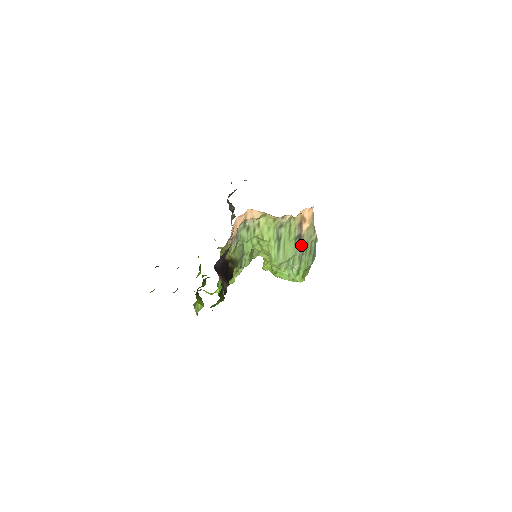
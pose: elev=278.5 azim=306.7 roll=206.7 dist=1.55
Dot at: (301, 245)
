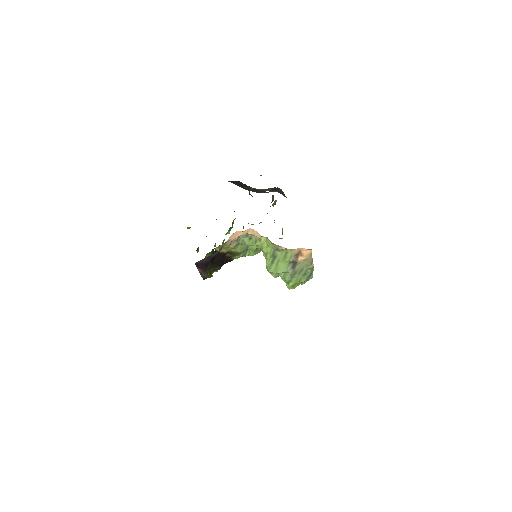
Dot at: (295, 268)
